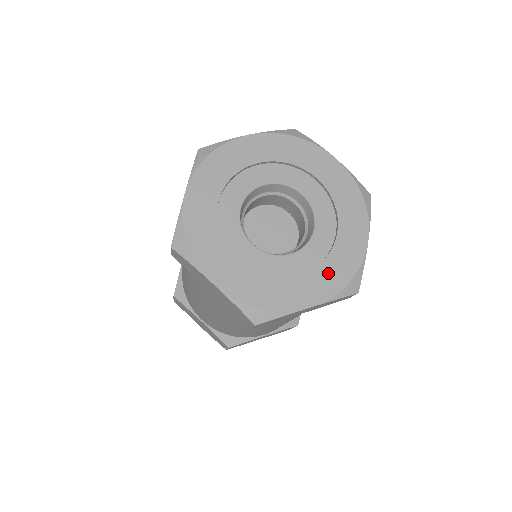
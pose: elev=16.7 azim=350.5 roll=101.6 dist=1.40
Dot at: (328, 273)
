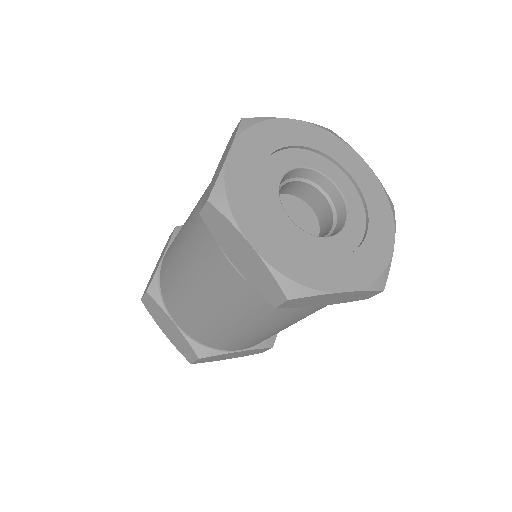
Dot at: (360, 263)
